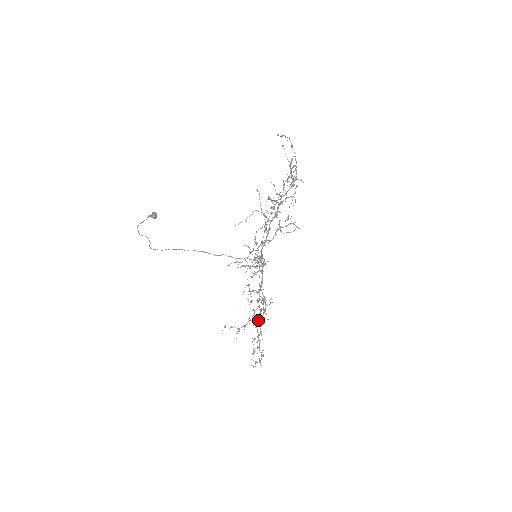
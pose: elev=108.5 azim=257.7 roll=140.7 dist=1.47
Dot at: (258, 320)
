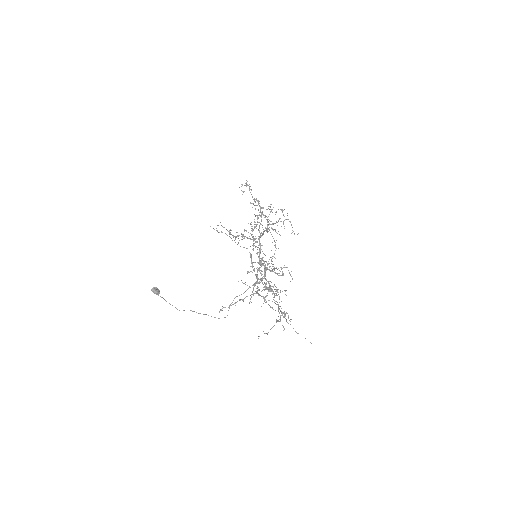
Dot at: occluded
